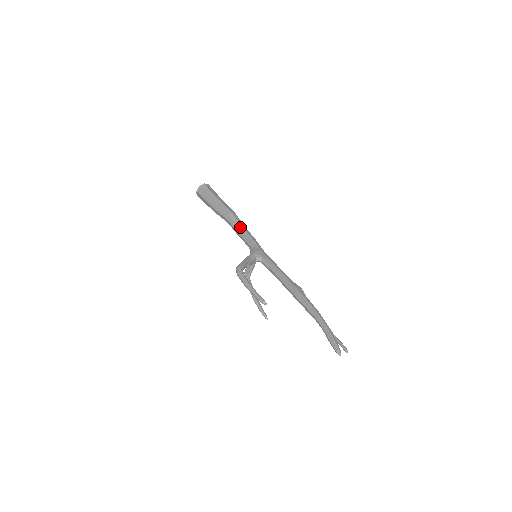
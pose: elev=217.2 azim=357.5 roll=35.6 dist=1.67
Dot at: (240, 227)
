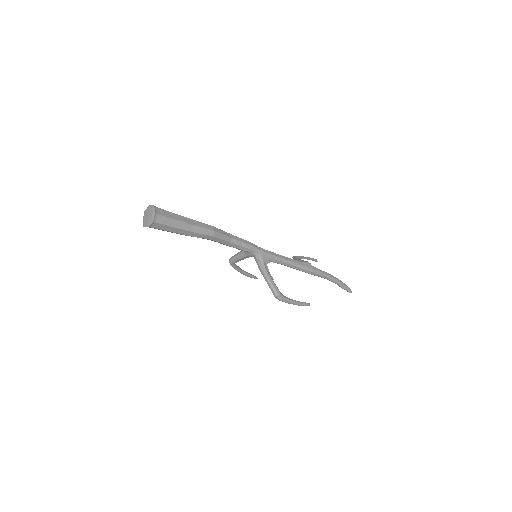
Dot at: (230, 240)
